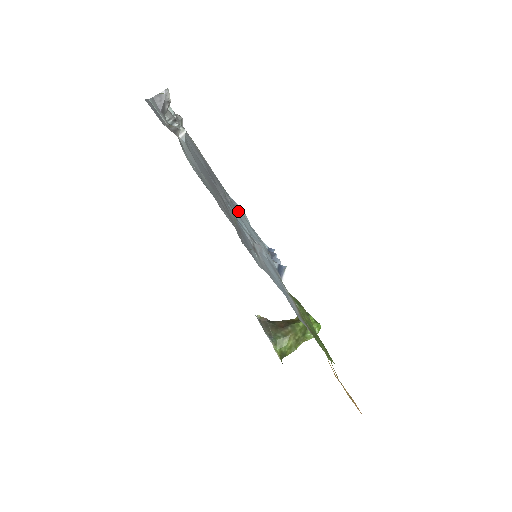
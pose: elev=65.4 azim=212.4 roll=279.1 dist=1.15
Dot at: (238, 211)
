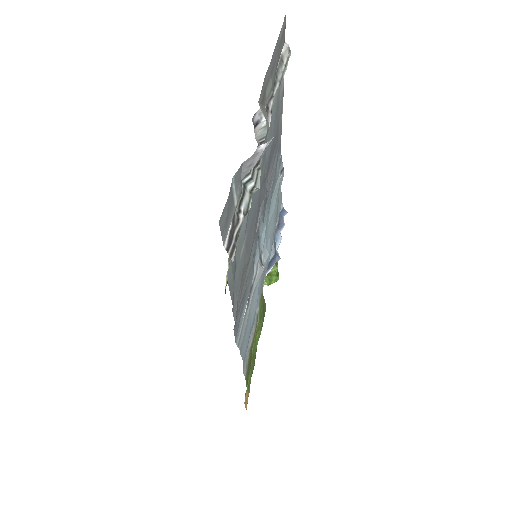
Dot at: (276, 182)
